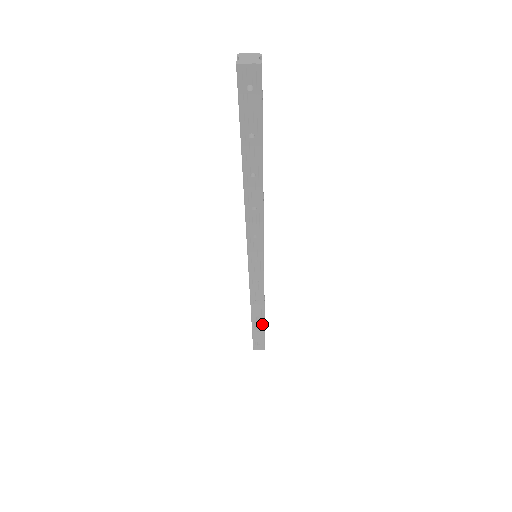
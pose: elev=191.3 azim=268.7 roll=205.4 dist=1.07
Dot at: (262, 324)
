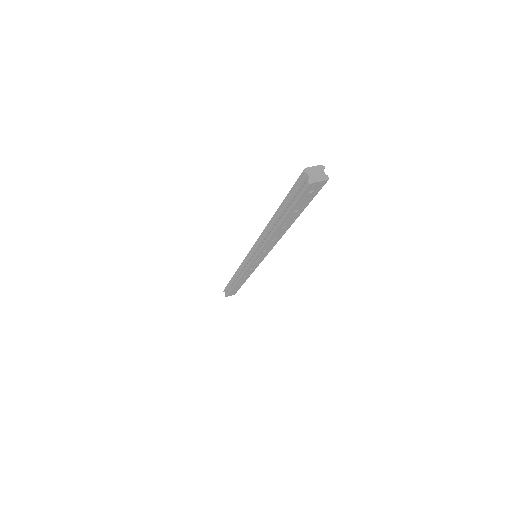
Dot at: (241, 285)
